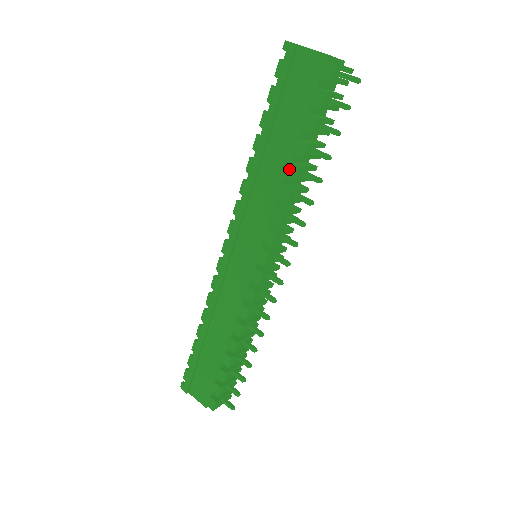
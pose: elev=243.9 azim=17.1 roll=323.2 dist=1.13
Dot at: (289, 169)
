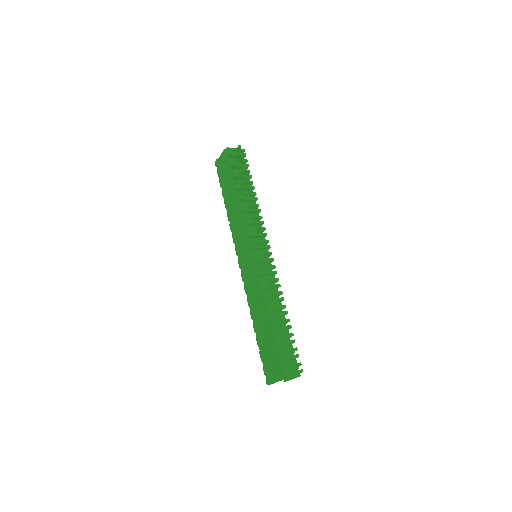
Dot at: (236, 198)
